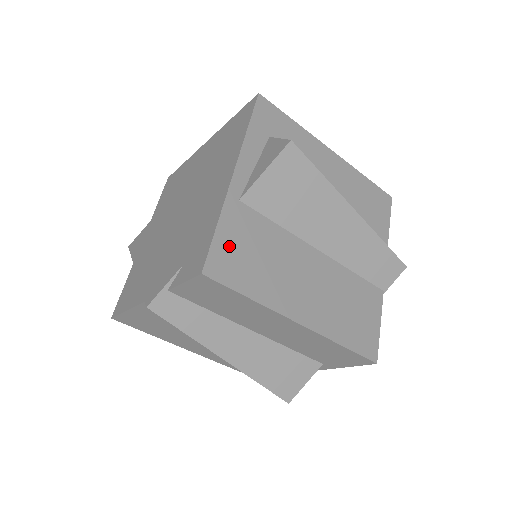
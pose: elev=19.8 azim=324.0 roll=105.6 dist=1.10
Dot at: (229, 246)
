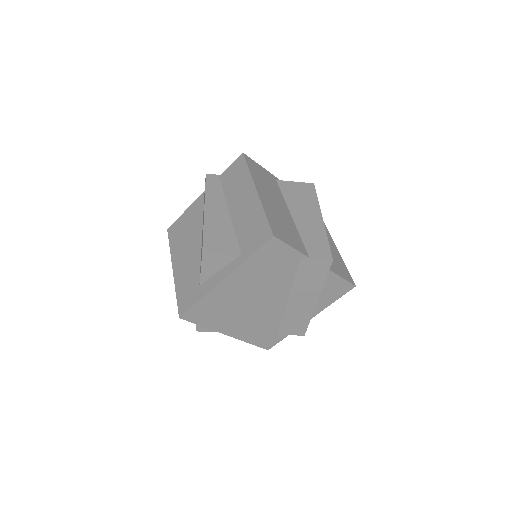
Dot at: (259, 168)
